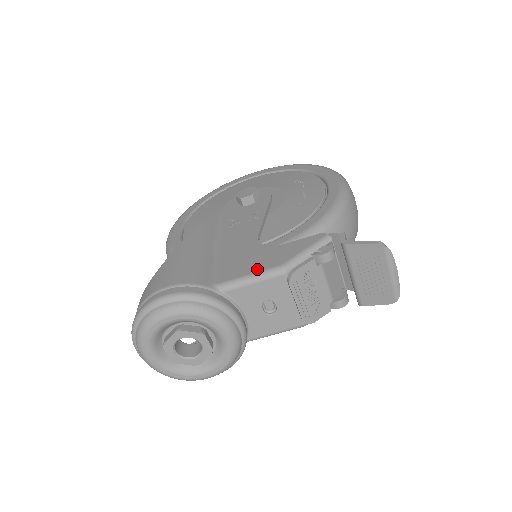
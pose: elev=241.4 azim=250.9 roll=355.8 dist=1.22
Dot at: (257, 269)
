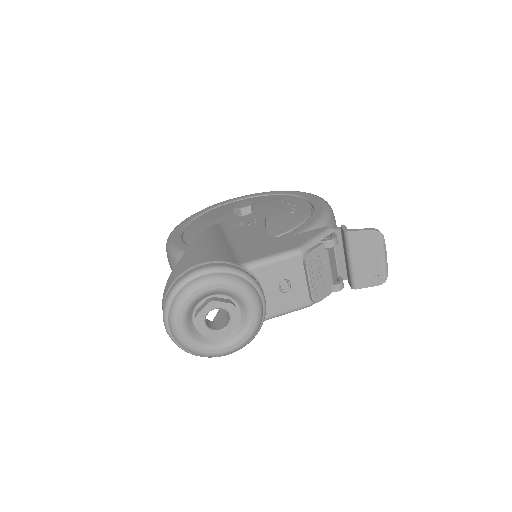
Dot at: (277, 251)
